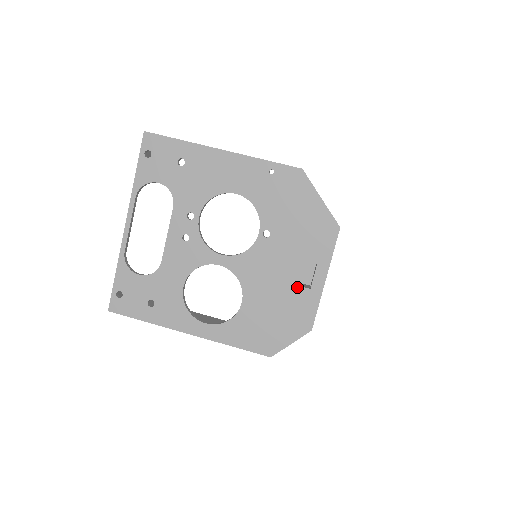
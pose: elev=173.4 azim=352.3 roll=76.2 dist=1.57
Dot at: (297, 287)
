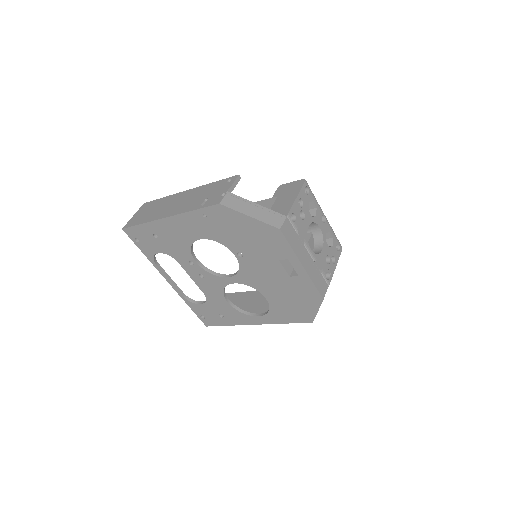
Dot at: (289, 278)
